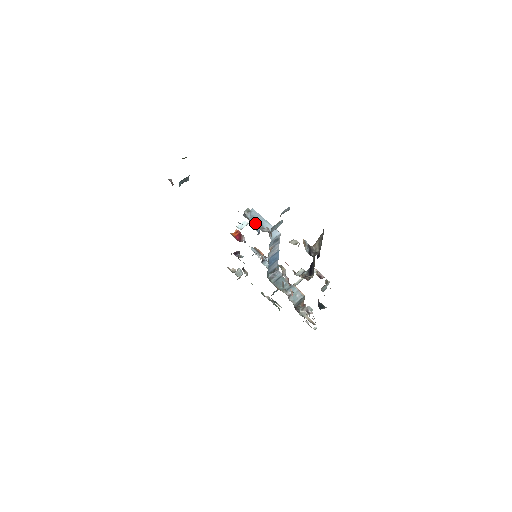
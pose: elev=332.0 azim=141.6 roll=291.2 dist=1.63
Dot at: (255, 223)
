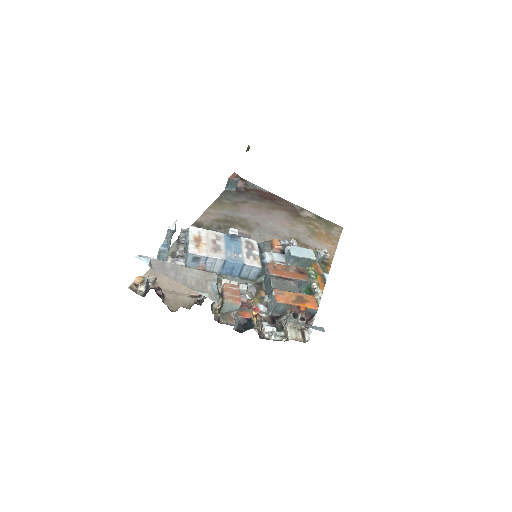
Dot at: (185, 244)
